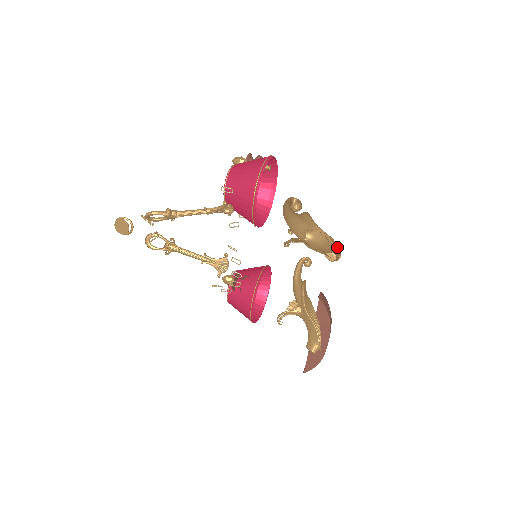
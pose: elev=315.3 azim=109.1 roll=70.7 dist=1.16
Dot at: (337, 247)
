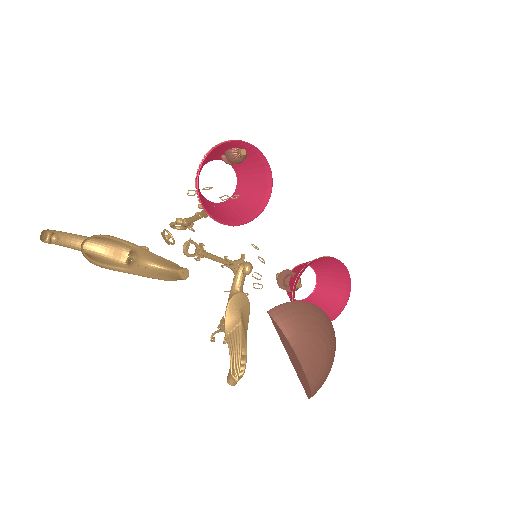
Dot at: occluded
